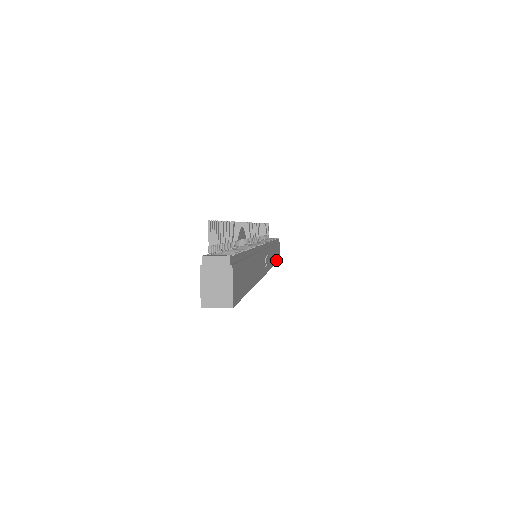
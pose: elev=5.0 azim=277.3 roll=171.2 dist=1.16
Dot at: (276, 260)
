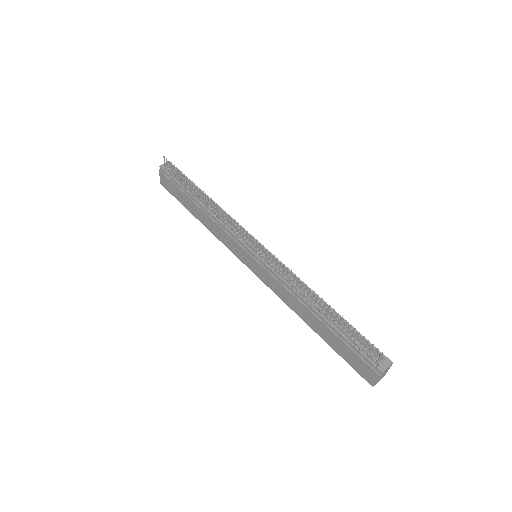
Dot at: occluded
